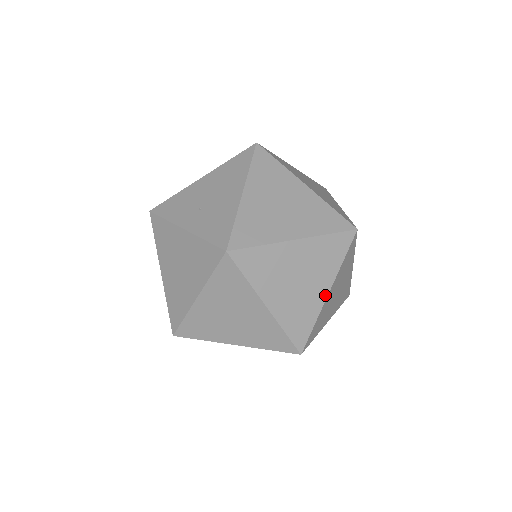
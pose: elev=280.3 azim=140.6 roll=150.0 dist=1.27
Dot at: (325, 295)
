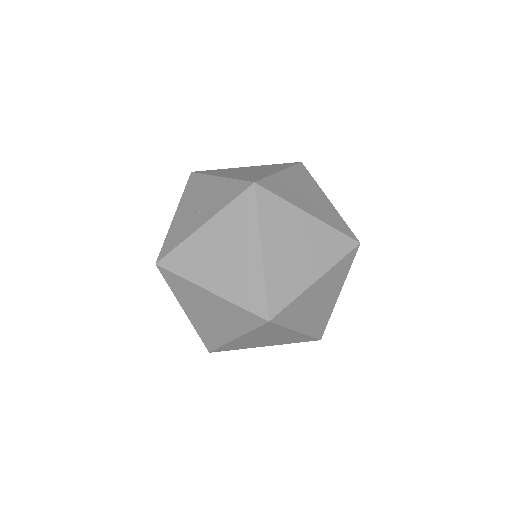
Dot at: (329, 202)
